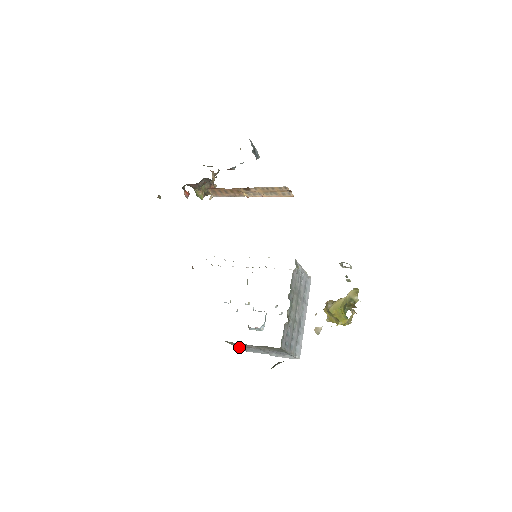
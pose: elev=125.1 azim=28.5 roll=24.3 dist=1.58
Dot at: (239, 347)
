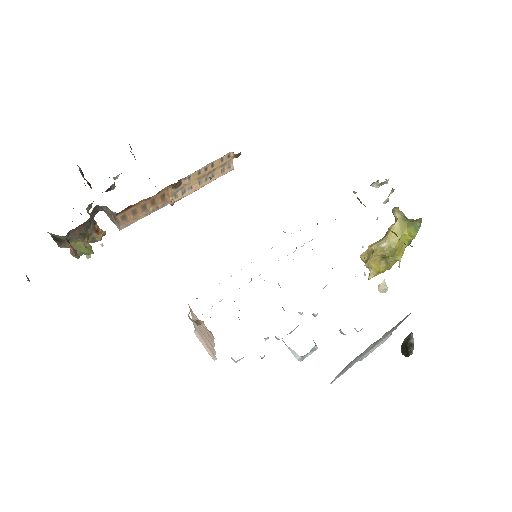
Dot at: (337, 376)
